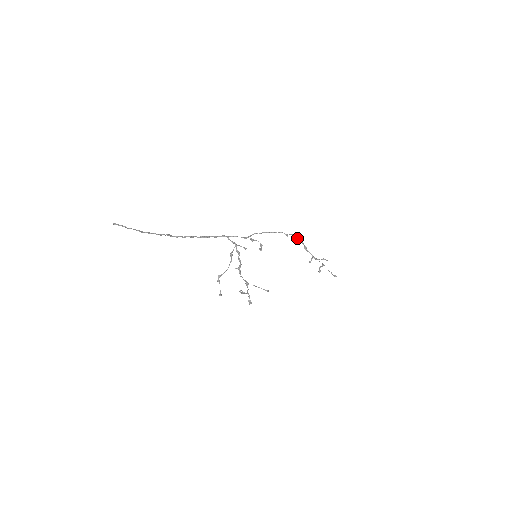
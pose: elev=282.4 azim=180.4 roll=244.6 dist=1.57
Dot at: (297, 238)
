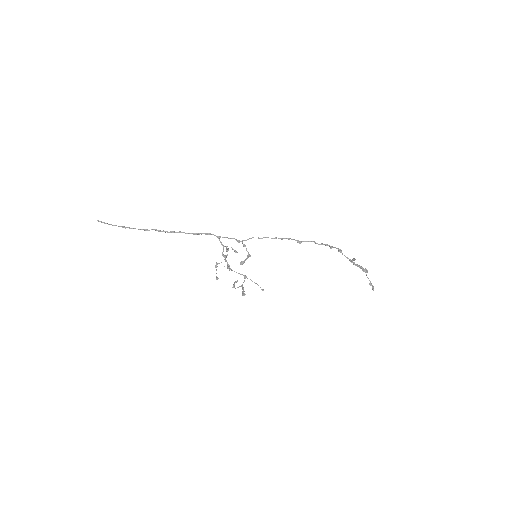
Dot at: (321, 243)
